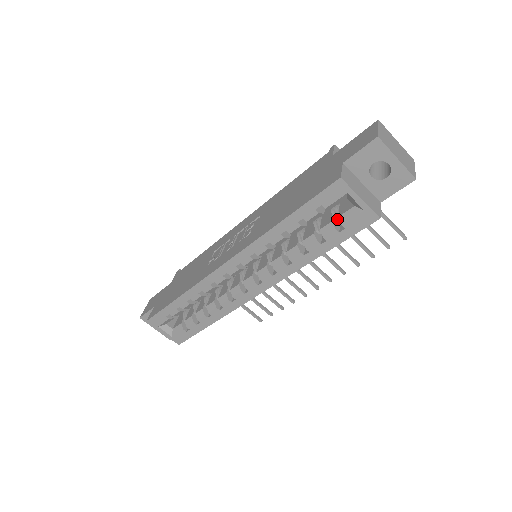
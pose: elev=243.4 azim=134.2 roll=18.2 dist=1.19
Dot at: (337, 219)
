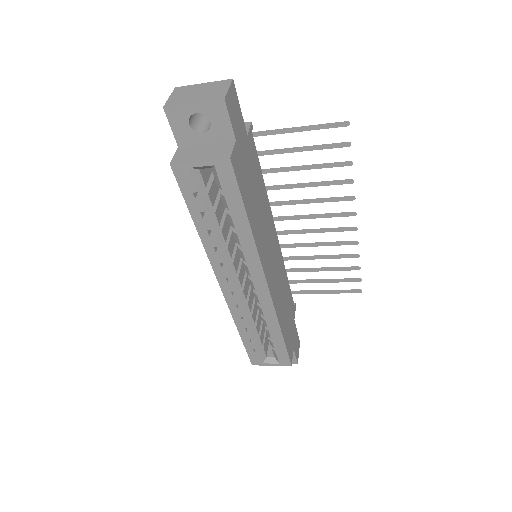
Dot at: occluded
